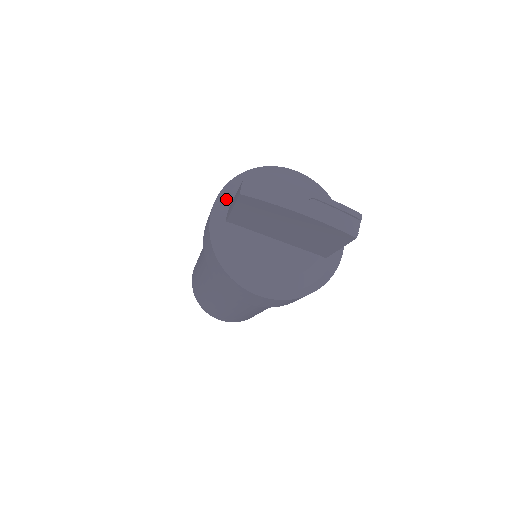
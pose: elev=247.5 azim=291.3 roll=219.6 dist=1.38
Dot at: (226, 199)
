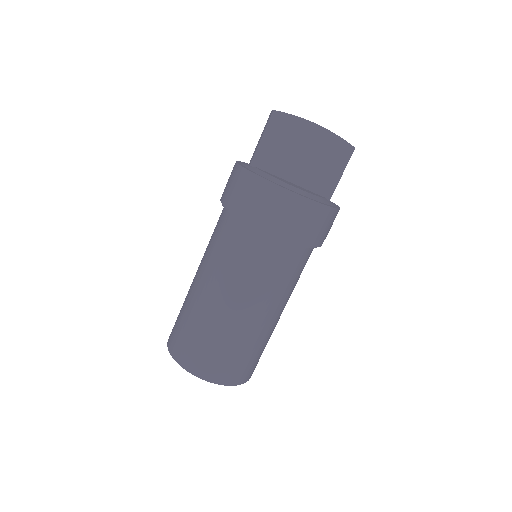
Dot at: occluded
